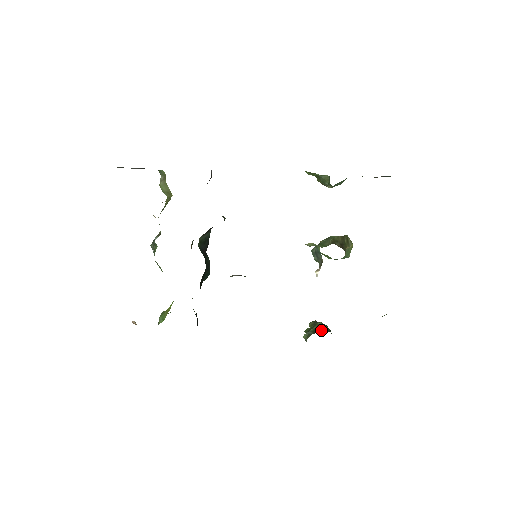
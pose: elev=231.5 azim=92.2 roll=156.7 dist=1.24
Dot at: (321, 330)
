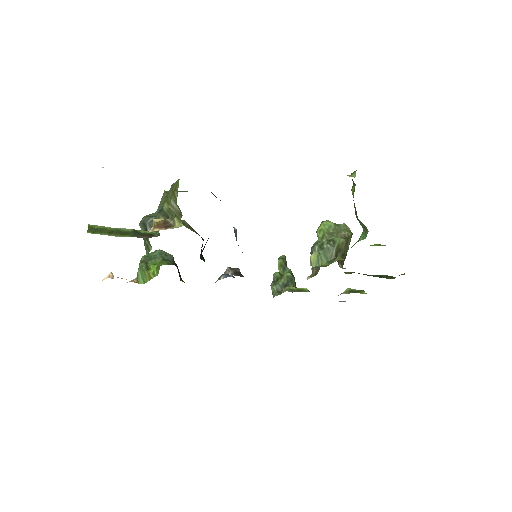
Dot at: occluded
